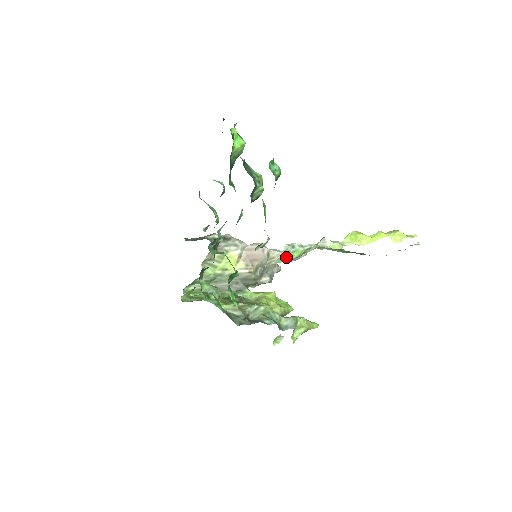
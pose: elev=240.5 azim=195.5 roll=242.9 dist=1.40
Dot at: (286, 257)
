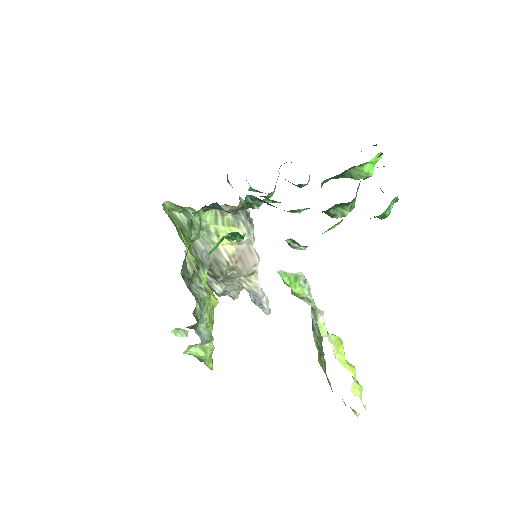
Dot at: (291, 280)
